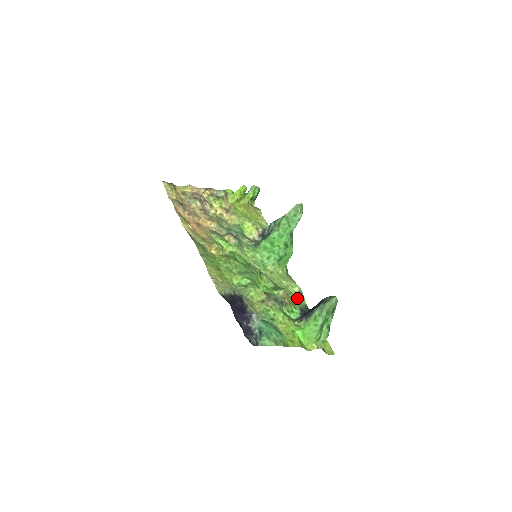
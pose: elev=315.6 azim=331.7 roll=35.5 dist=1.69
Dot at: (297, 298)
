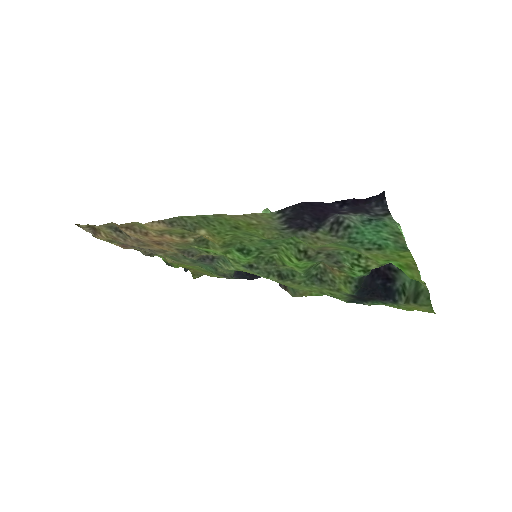
Dot at: (332, 296)
